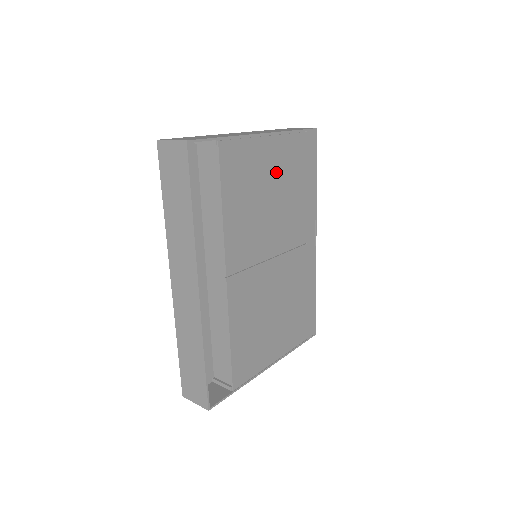
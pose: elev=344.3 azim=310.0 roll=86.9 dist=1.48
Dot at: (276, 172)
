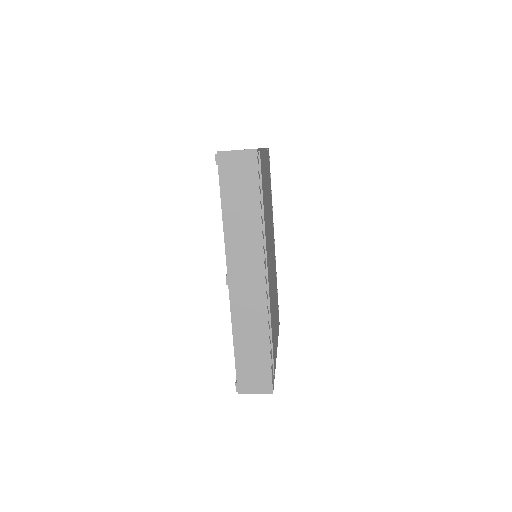
Dot at: (267, 181)
